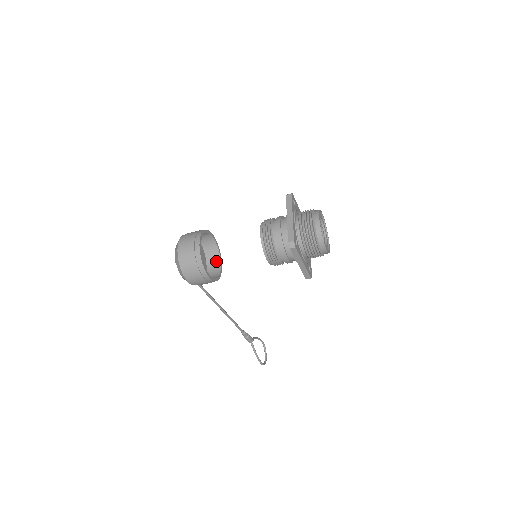
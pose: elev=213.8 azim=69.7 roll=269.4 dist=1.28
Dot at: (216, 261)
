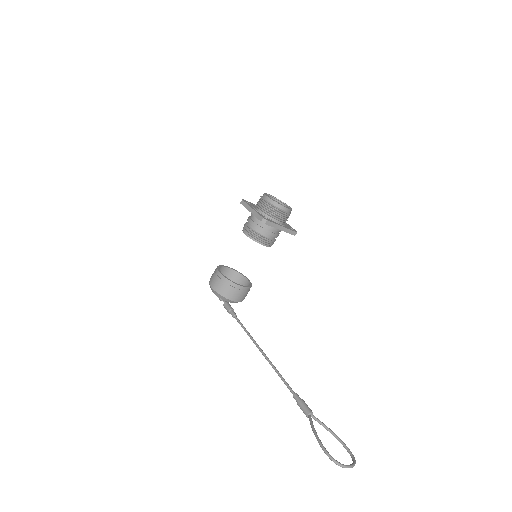
Dot at: (245, 289)
